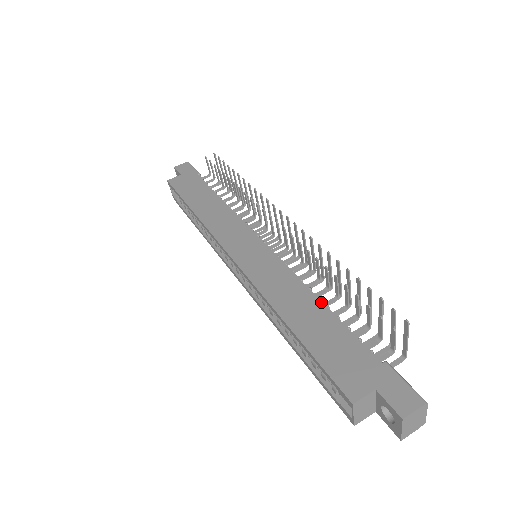
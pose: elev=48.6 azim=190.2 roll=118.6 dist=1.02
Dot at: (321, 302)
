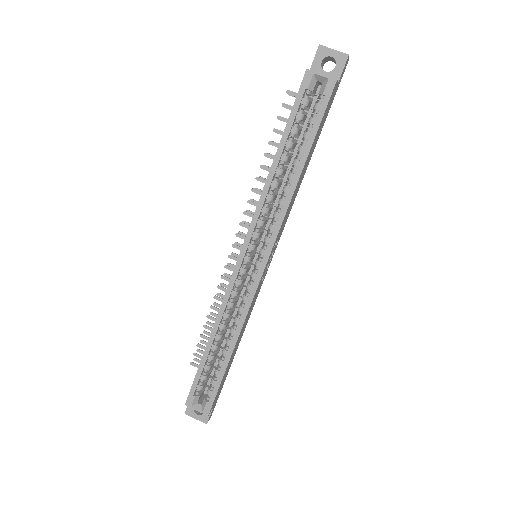
Dot at: occluded
